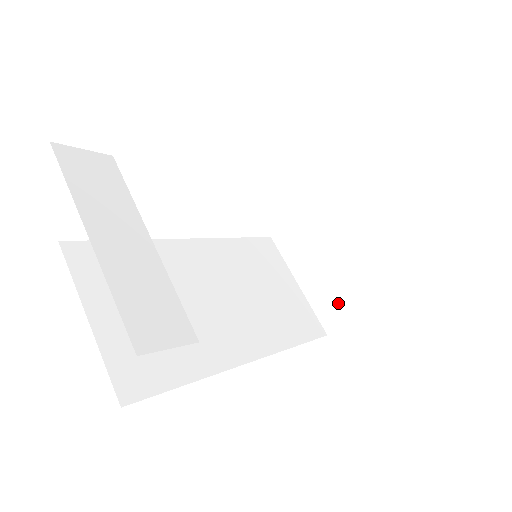
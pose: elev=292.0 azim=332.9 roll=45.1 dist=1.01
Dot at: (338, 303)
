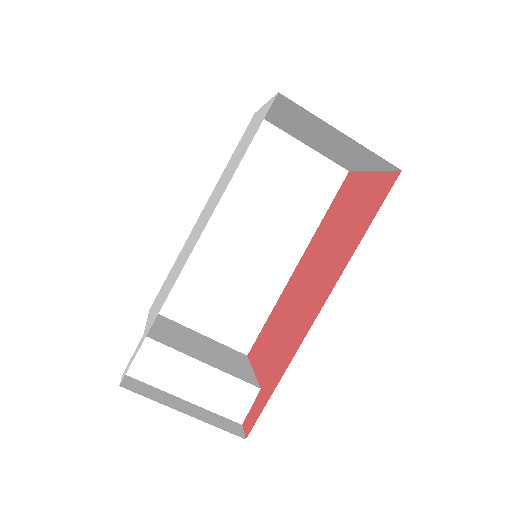
Dot at: (343, 162)
